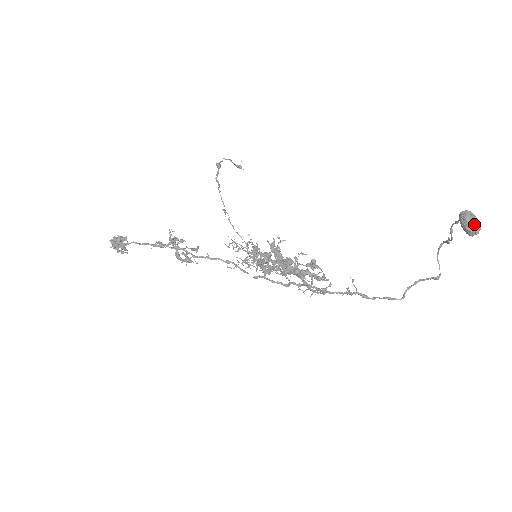
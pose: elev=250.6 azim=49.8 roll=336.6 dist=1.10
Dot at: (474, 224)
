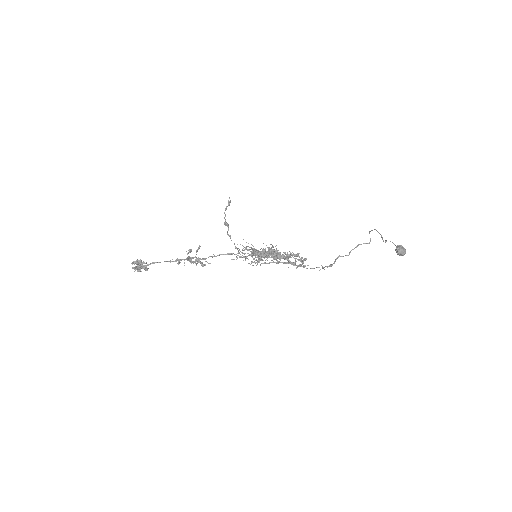
Dot at: (404, 254)
